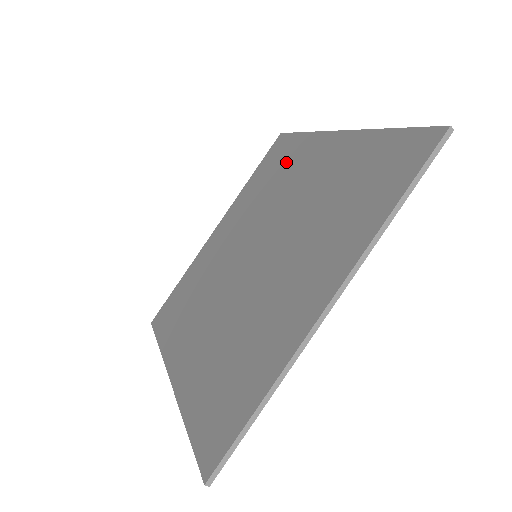
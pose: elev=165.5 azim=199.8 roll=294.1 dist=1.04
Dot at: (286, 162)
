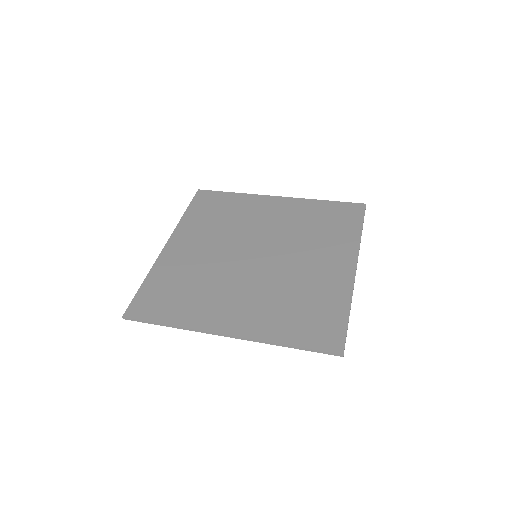
Dot at: (232, 207)
